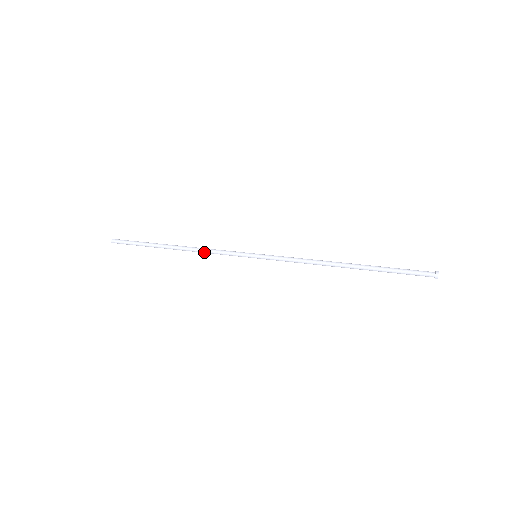
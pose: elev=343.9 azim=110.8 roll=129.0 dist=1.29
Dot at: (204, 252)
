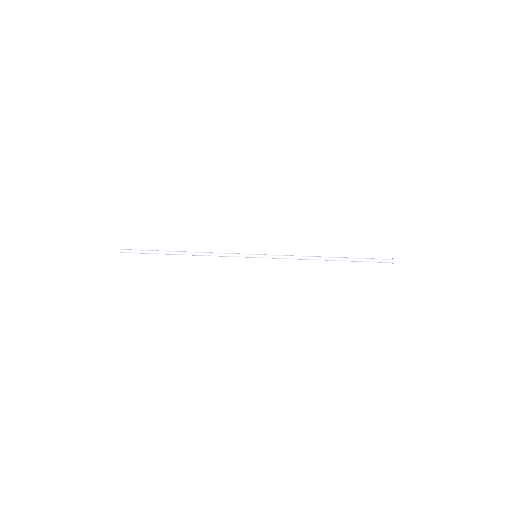
Dot at: (210, 255)
